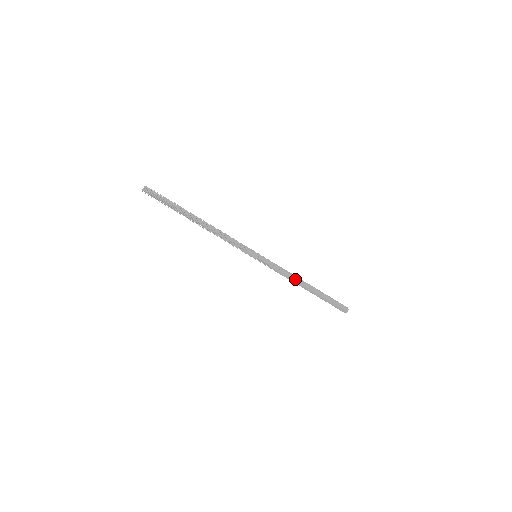
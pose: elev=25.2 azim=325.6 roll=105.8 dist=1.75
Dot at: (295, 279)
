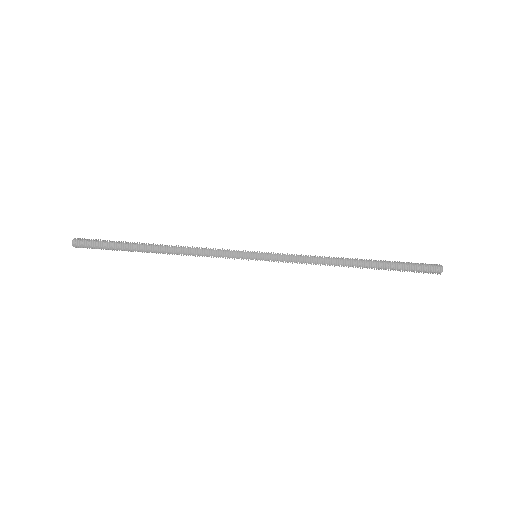
Dot at: (329, 263)
